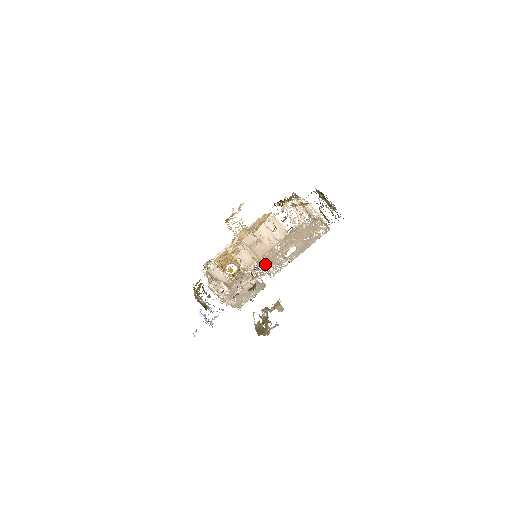
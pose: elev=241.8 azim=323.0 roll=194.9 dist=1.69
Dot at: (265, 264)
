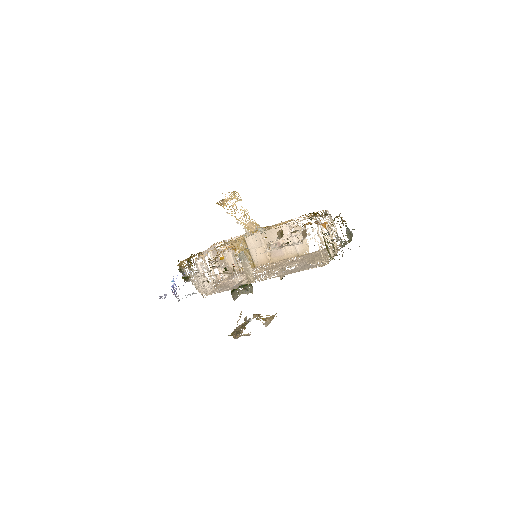
Dot at: (266, 269)
